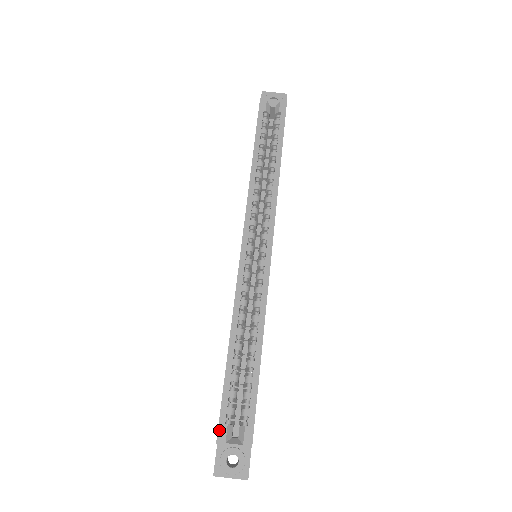
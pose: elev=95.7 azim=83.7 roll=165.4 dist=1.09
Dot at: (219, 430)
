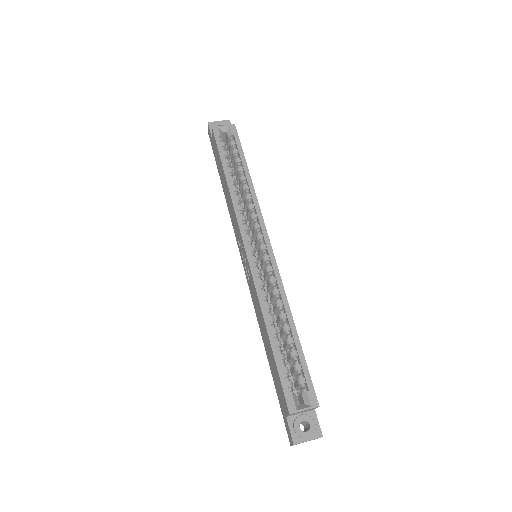
Dot at: (287, 402)
